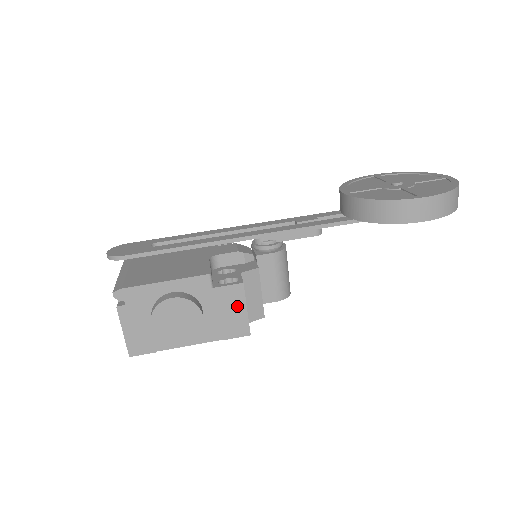
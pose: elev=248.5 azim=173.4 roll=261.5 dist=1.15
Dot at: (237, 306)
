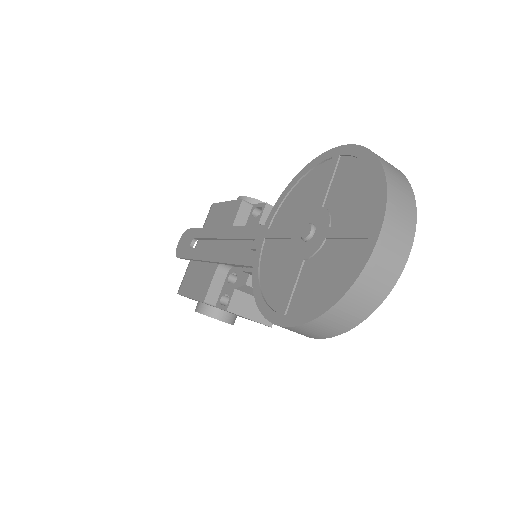
Dot at: (241, 316)
